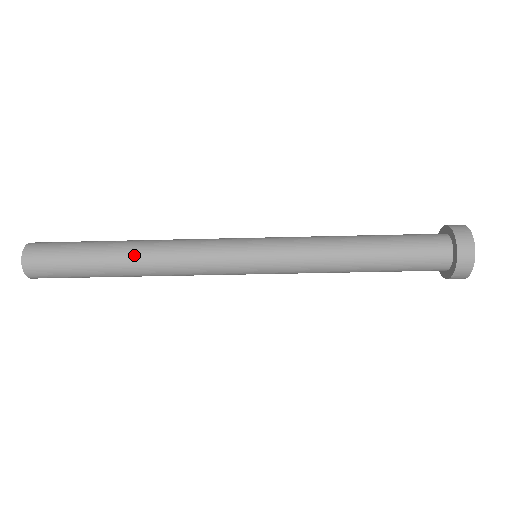
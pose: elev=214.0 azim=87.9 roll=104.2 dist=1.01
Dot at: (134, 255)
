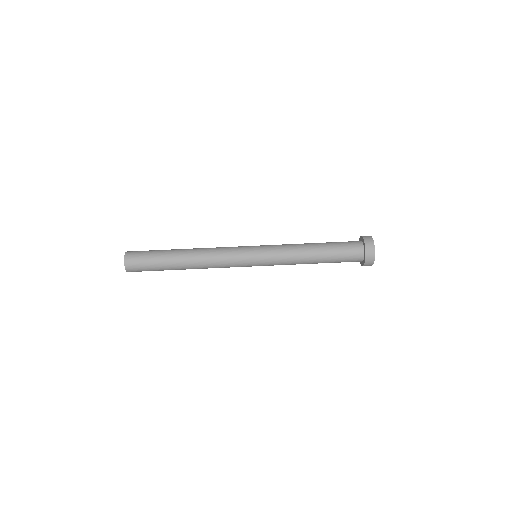
Dot at: occluded
